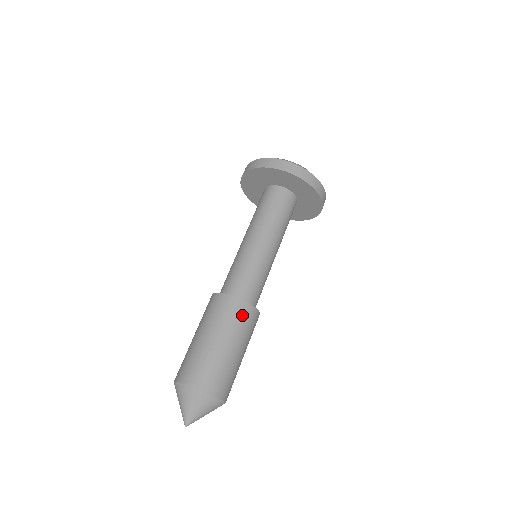
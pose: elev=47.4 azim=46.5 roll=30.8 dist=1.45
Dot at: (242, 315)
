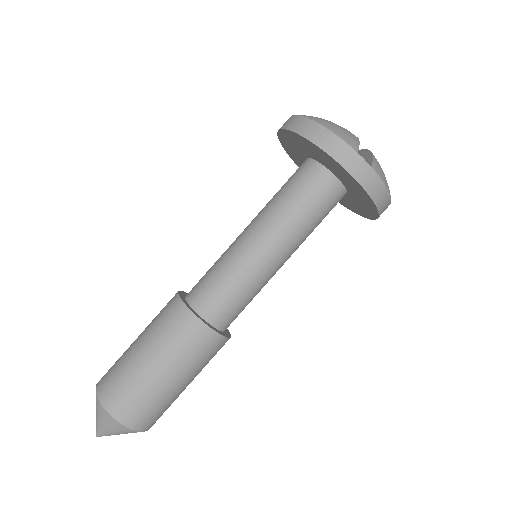
Dot at: (189, 336)
